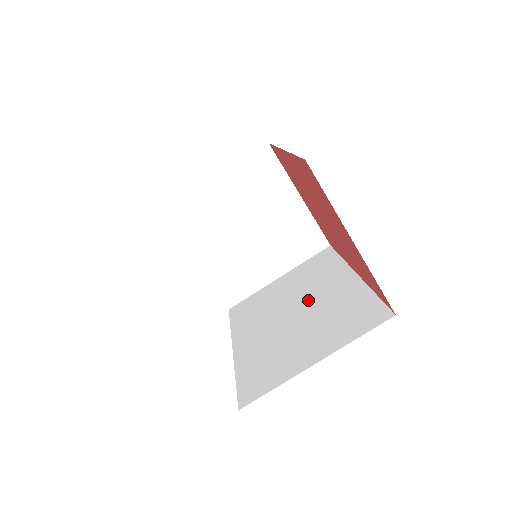
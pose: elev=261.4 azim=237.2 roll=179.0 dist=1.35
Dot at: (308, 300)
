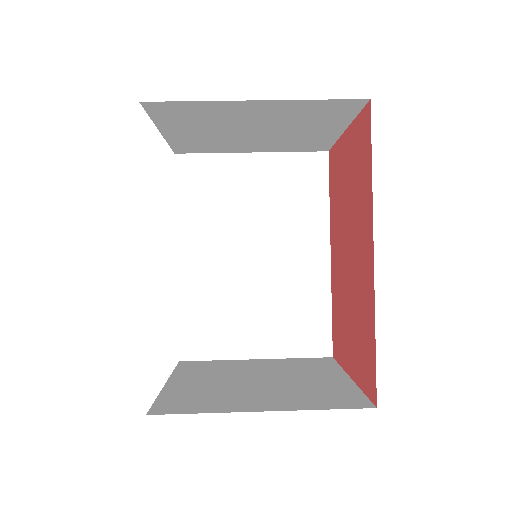
Dot at: occluded
